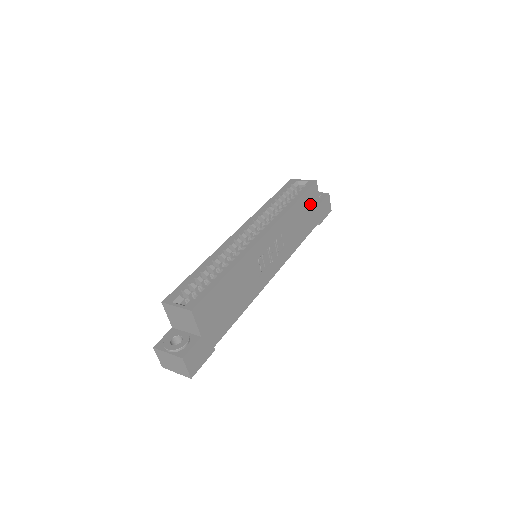
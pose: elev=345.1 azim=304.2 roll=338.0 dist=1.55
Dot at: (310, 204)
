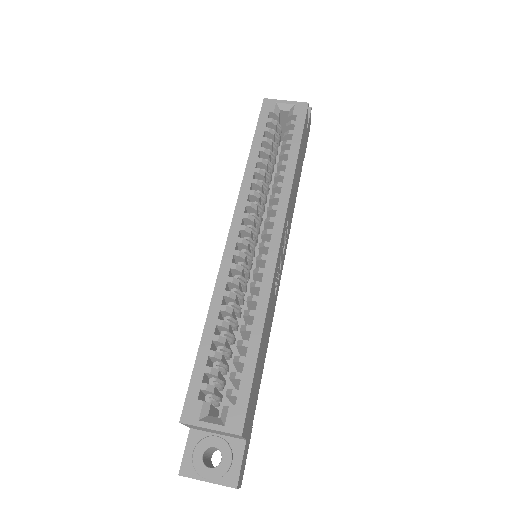
Dot at: (303, 143)
